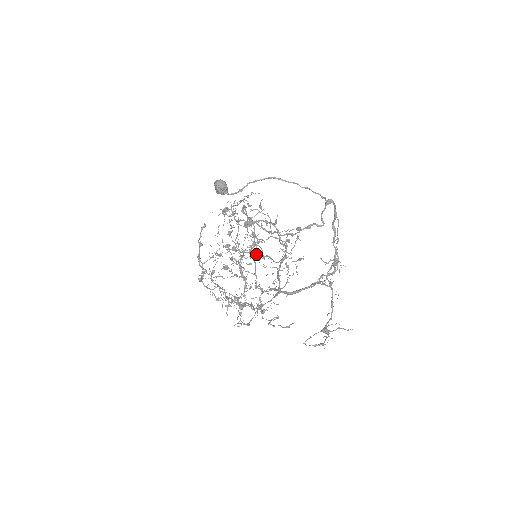
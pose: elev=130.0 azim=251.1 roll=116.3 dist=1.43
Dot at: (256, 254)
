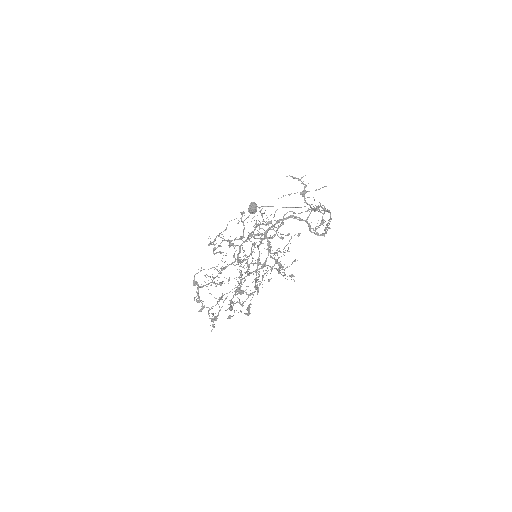
Dot at: occluded
